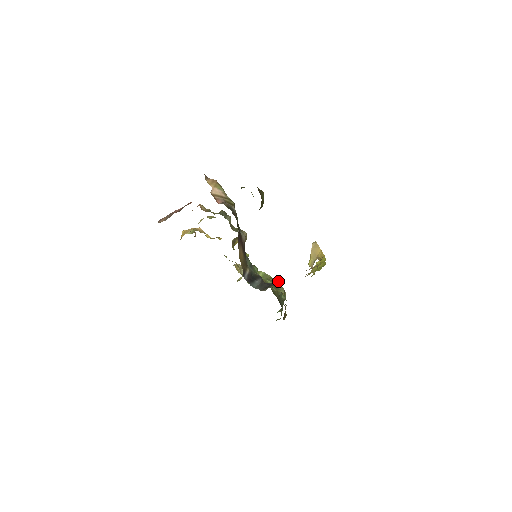
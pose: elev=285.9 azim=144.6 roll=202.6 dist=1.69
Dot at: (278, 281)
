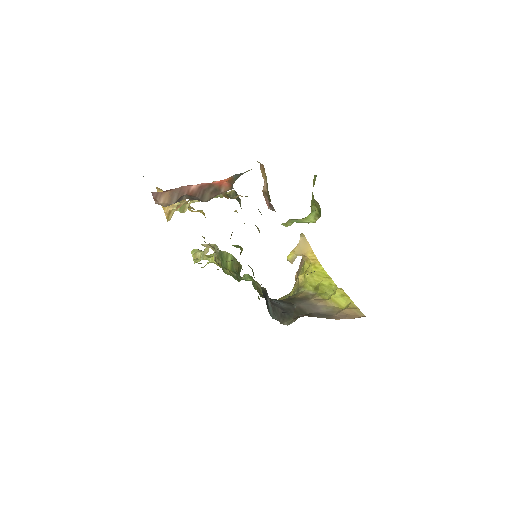
Dot at: occluded
